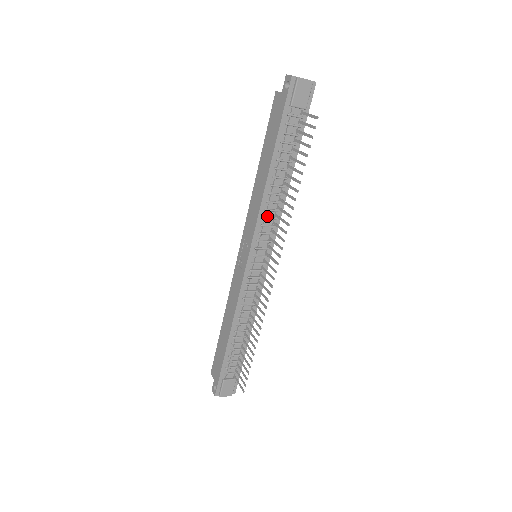
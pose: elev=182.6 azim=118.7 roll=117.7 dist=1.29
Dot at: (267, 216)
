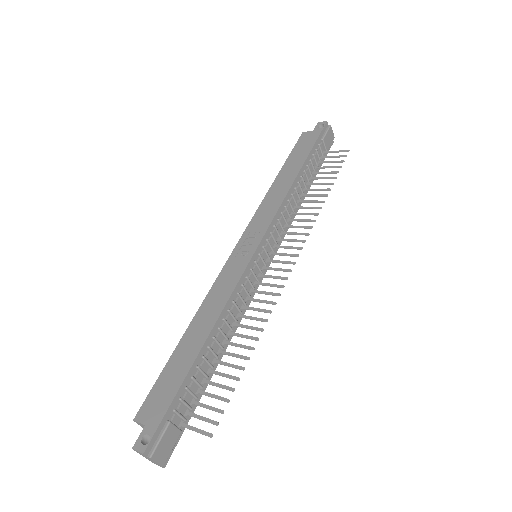
Dot at: (283, 215)
